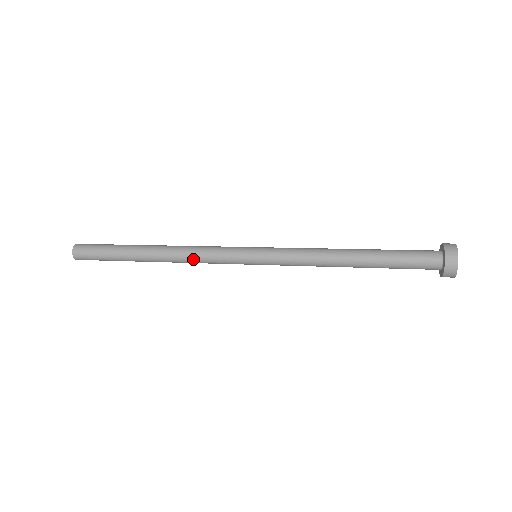
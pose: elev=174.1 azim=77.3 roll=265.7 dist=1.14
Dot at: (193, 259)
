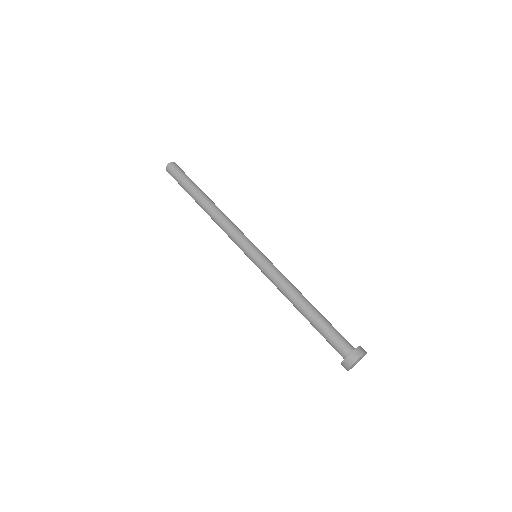
Dot at: occluded
